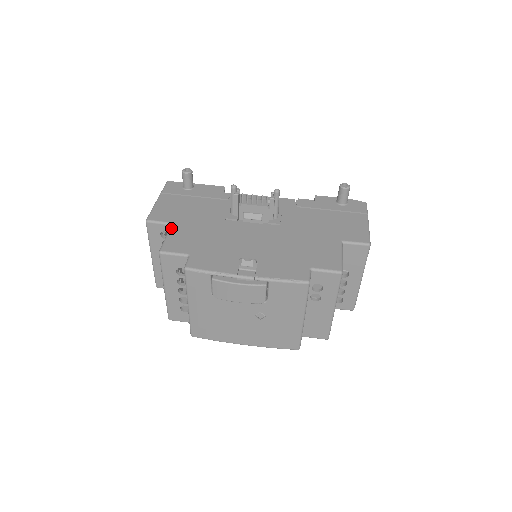
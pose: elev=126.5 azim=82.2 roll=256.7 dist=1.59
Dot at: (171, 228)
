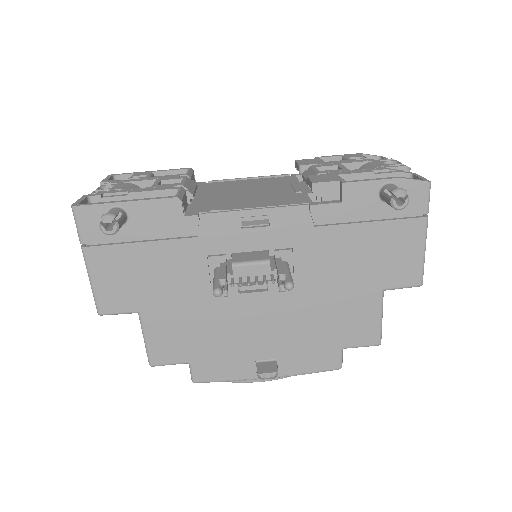
Dot at: (143, 324)
